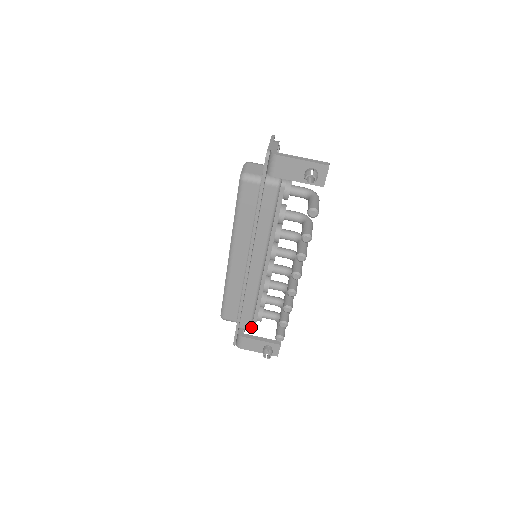
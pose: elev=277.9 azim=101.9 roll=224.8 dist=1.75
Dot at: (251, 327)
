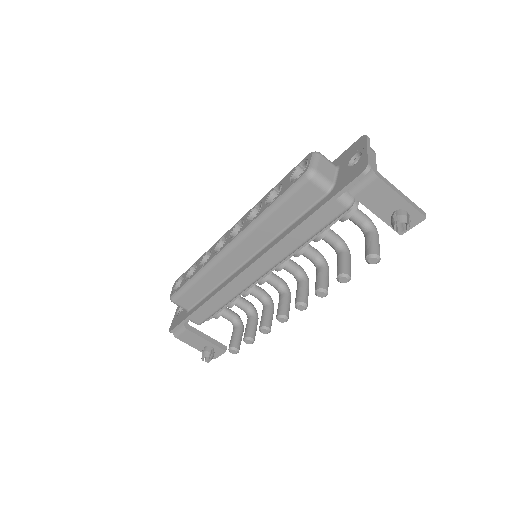
Dot at: (202, 322)
